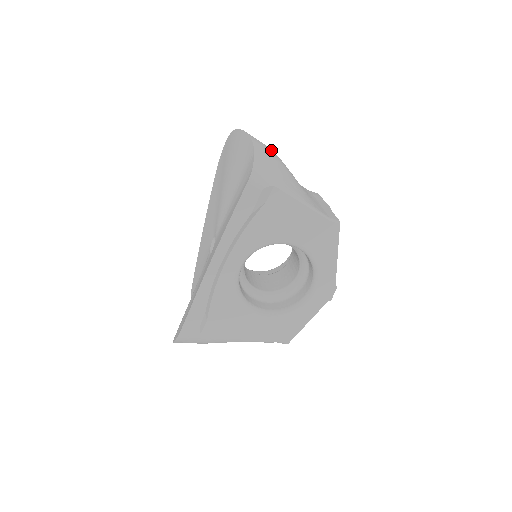
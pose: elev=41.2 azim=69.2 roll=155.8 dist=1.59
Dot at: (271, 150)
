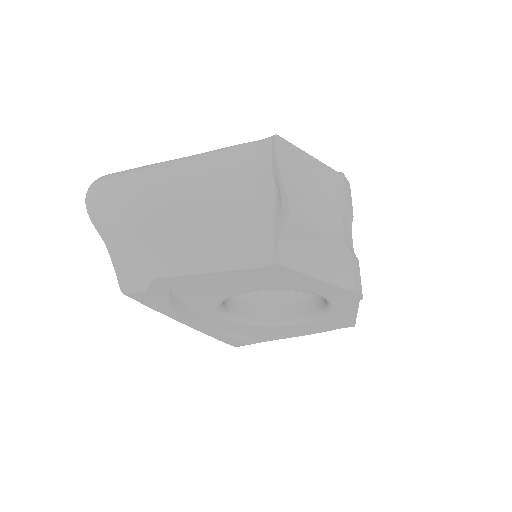
Dot at: (130, 209)
